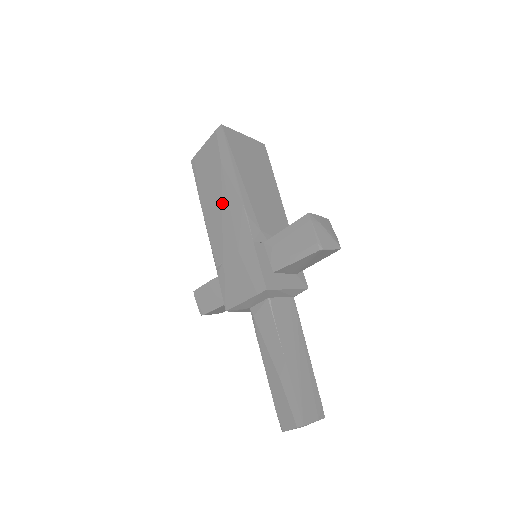
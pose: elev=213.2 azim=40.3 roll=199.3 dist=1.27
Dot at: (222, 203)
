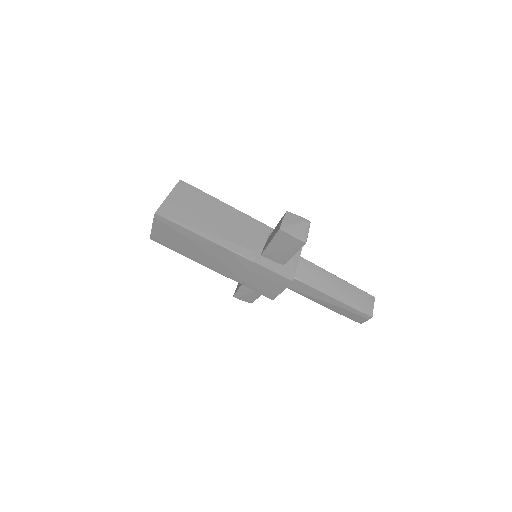
Dot at: (209, 254)
